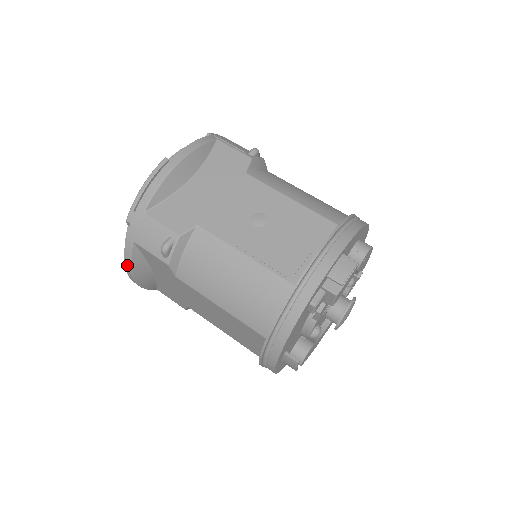
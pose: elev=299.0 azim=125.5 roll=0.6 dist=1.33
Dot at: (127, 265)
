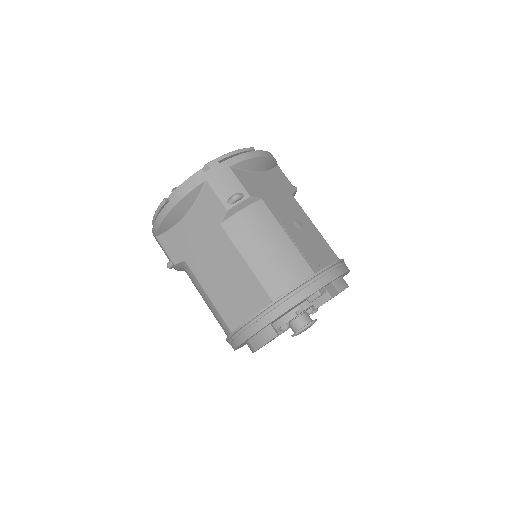
Dot at: (180, 194)
